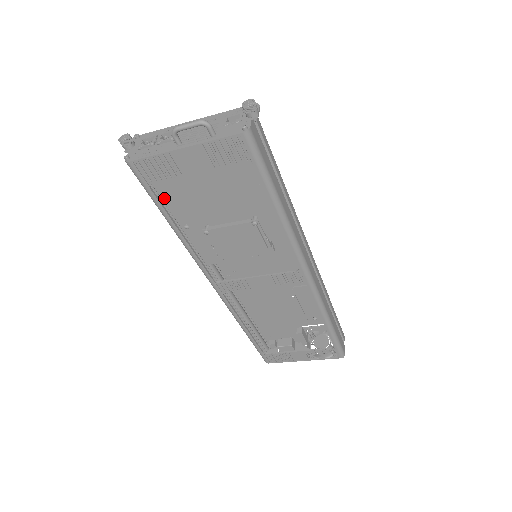
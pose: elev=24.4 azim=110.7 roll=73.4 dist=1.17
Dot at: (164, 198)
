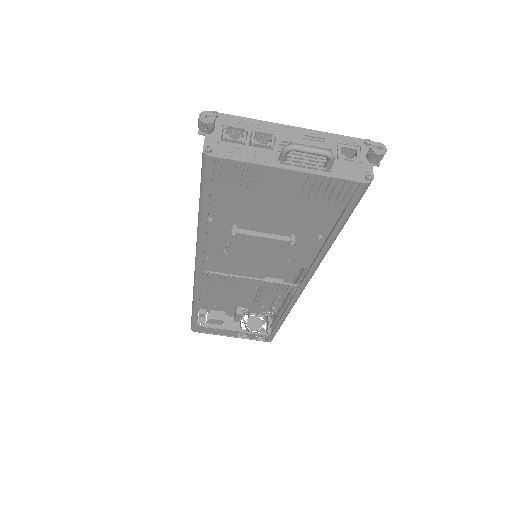
Dot at: occluded
